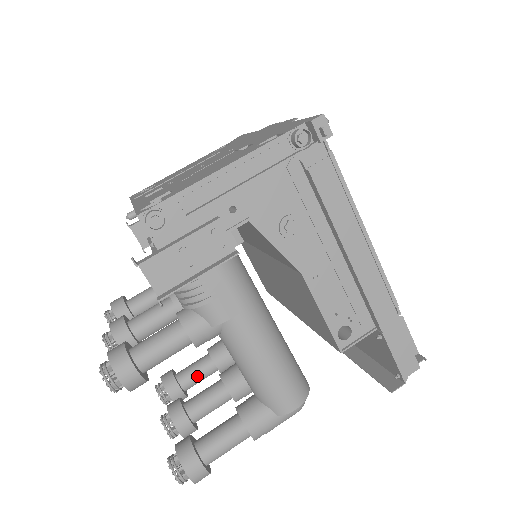
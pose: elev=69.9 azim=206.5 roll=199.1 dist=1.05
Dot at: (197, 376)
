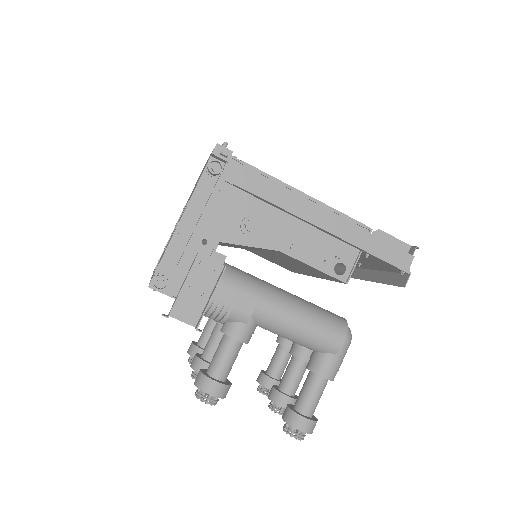
Dot at: (280, 364)
